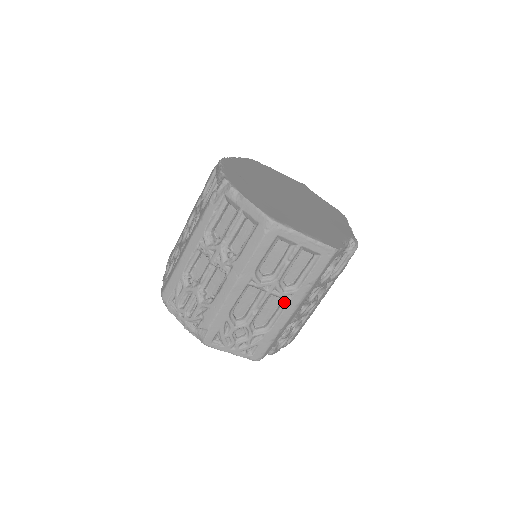
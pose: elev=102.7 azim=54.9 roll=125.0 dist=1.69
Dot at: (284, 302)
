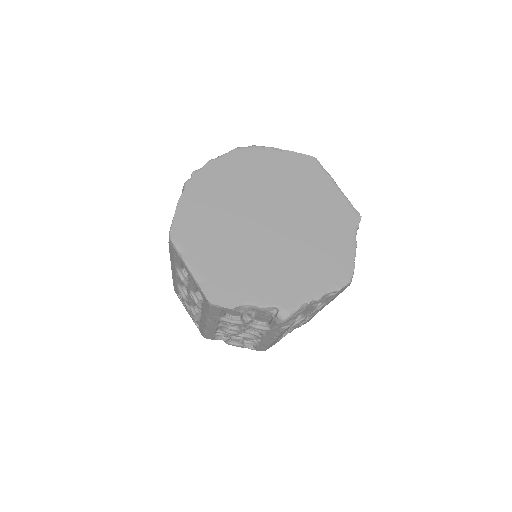
Dot at: occluded
